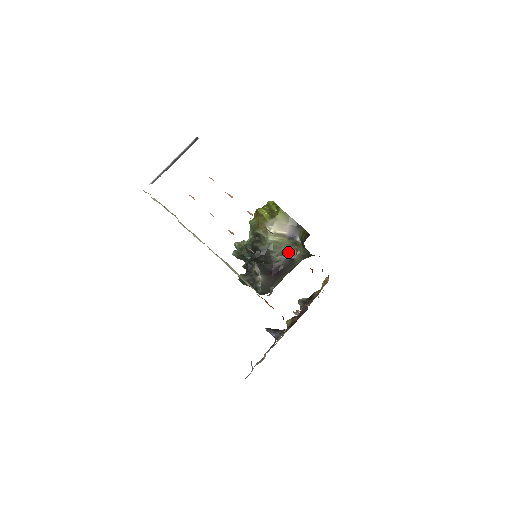
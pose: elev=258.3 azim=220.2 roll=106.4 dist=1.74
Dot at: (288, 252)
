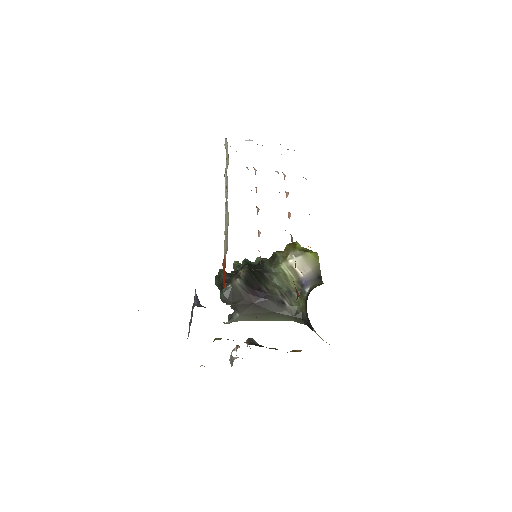
Dot at: (286, 294)
